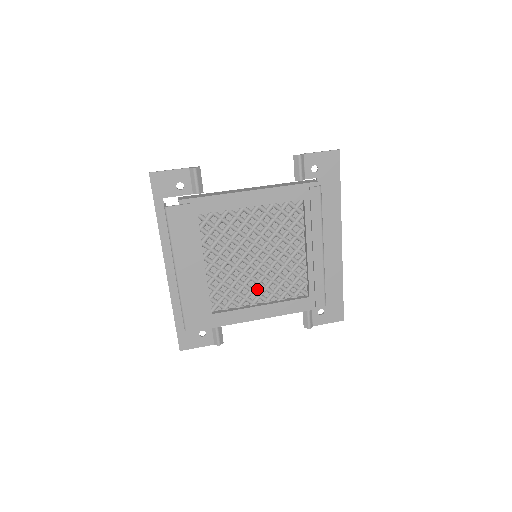
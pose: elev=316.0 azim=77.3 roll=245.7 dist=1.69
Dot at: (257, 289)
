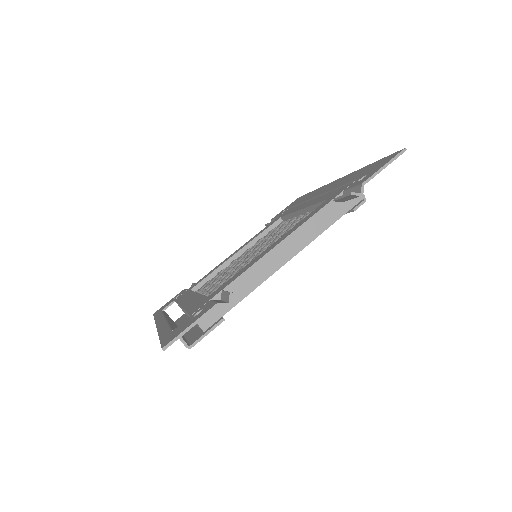
Dot at: occluded
